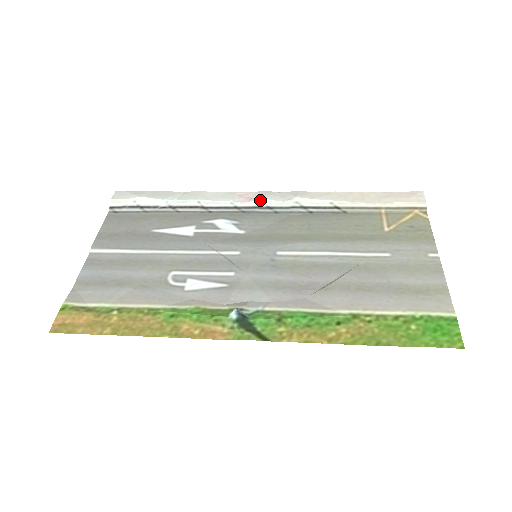
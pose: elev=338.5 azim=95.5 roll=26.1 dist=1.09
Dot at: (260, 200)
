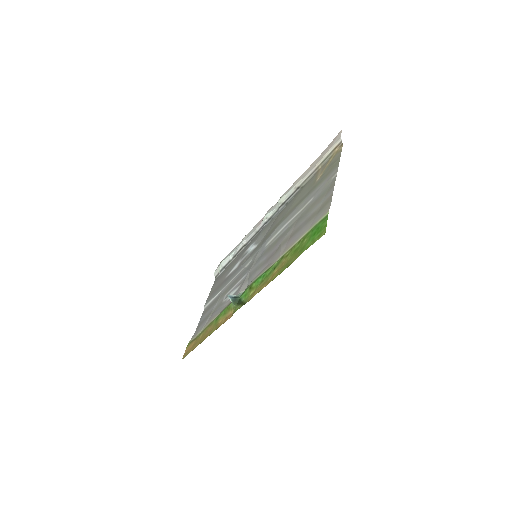
Dot at: (264, 218)
